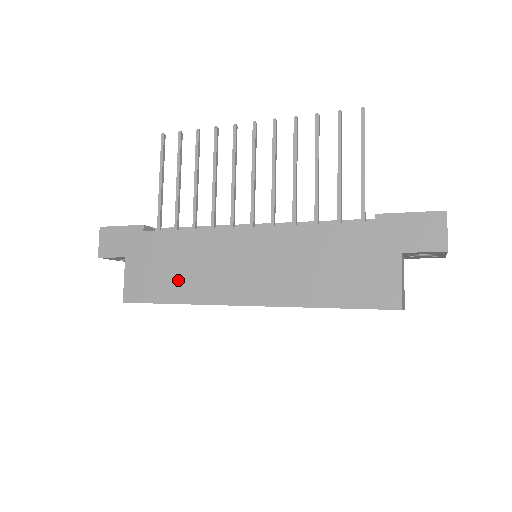
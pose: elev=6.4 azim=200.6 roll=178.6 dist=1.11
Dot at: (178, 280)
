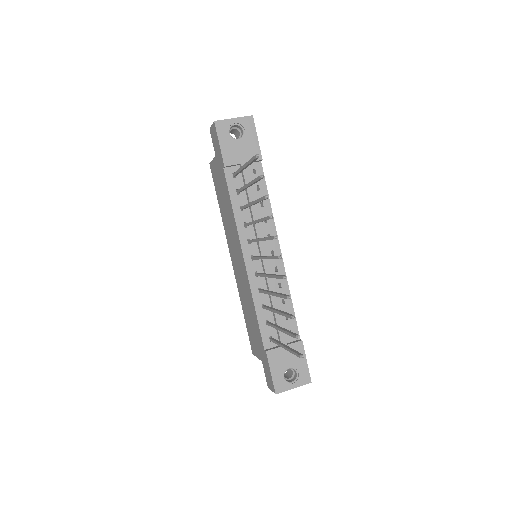
Dot at: (223, 207)
